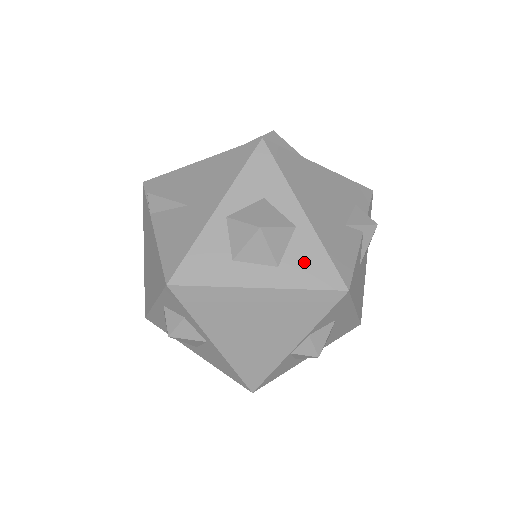
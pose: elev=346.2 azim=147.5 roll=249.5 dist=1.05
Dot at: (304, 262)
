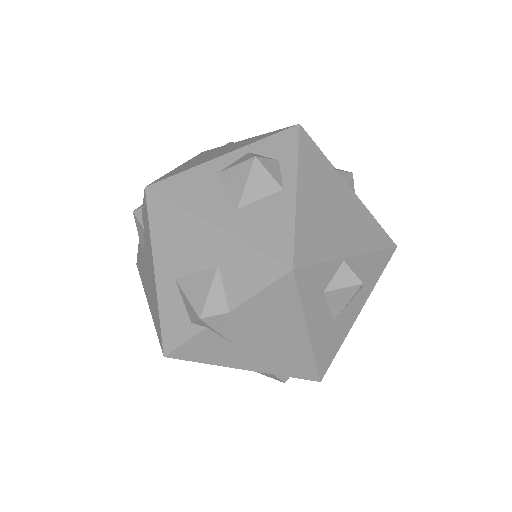
Dot at: occluded
